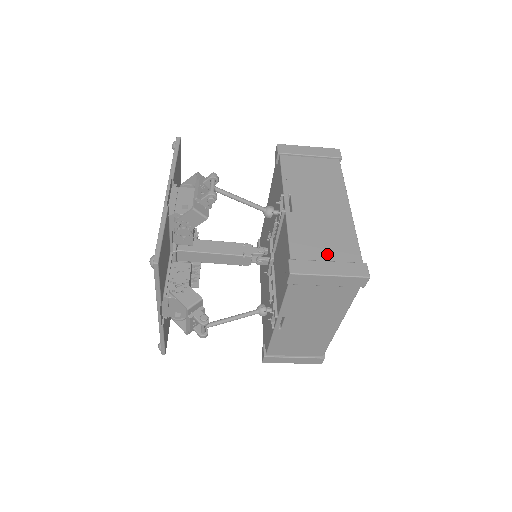
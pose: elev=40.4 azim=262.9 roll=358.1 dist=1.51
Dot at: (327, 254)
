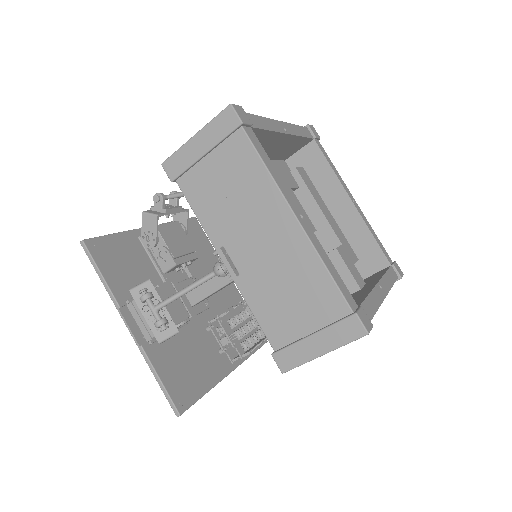
Dot at: occluded
